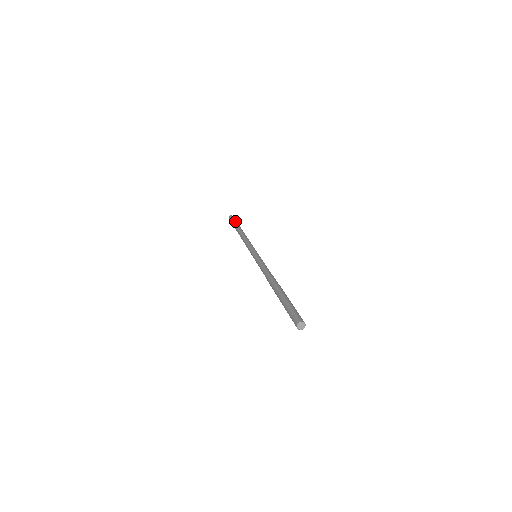
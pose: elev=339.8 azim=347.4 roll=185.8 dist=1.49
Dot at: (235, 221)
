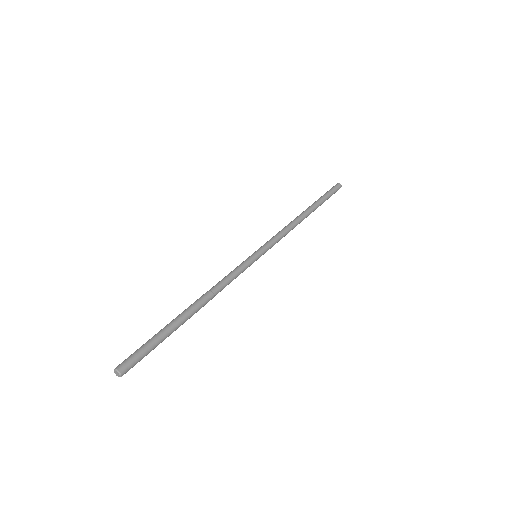
Dot at: (328, 197)
